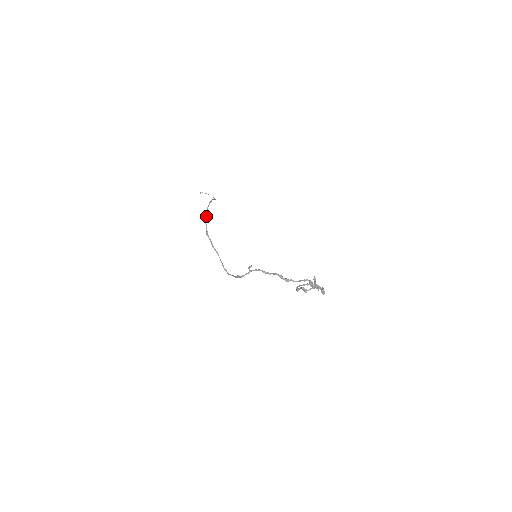
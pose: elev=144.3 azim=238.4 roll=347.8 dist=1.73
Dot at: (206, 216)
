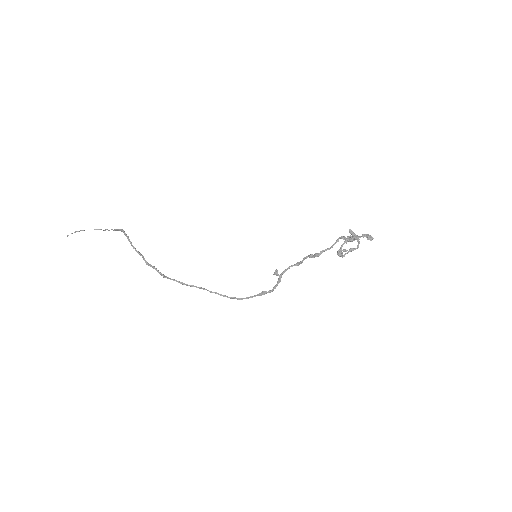
Dot at: (143, 257)
